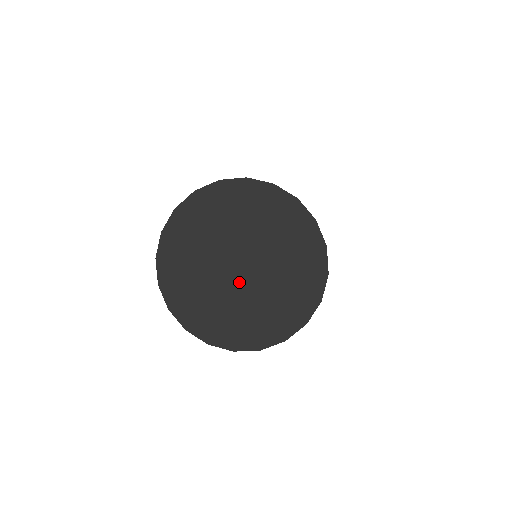
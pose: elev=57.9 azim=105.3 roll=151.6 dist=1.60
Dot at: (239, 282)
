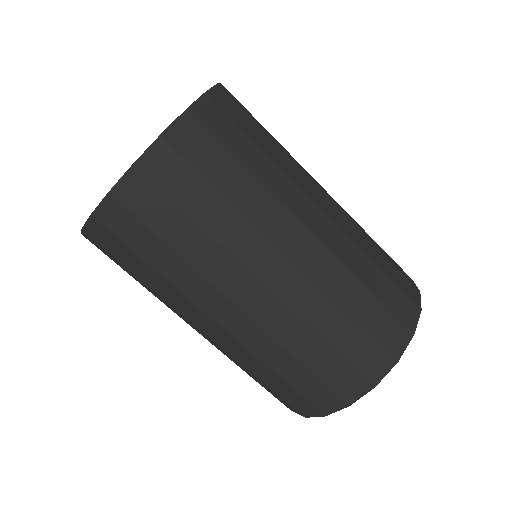
Dot at: occluded
